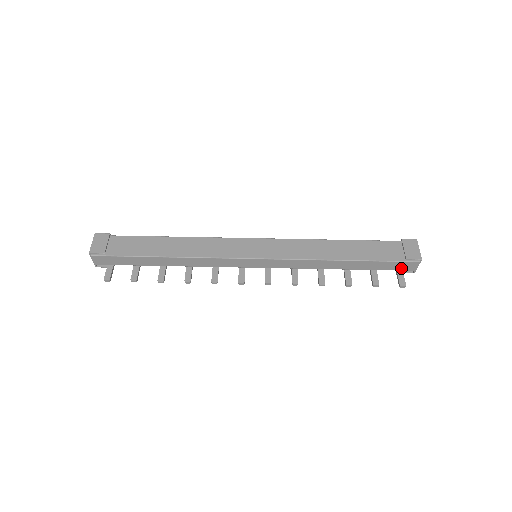
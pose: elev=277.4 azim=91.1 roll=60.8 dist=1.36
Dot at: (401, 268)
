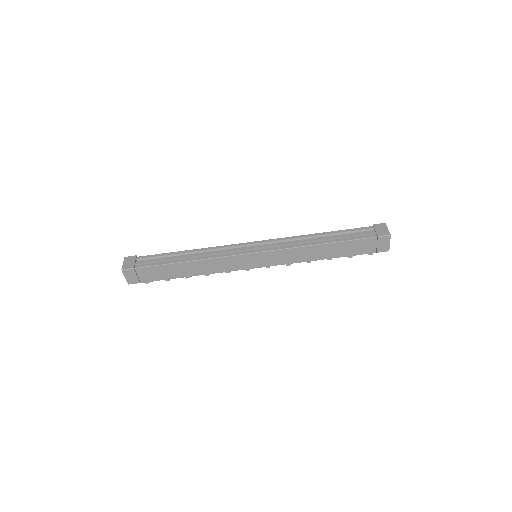
Dot at: occluded
